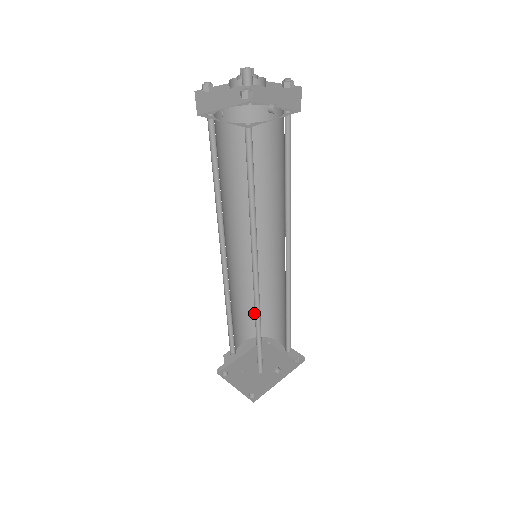
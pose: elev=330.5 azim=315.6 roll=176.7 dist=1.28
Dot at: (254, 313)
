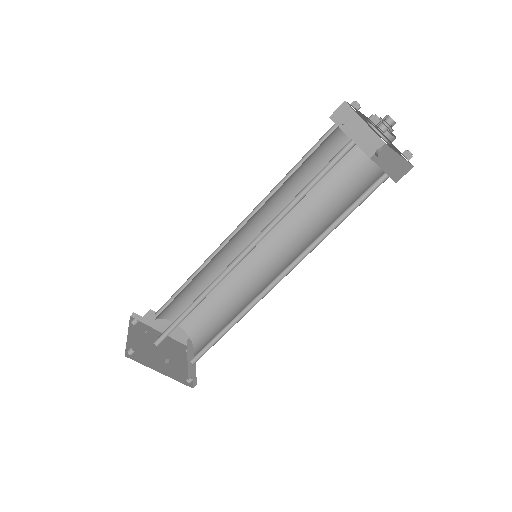
Dot at: (205, 310)
